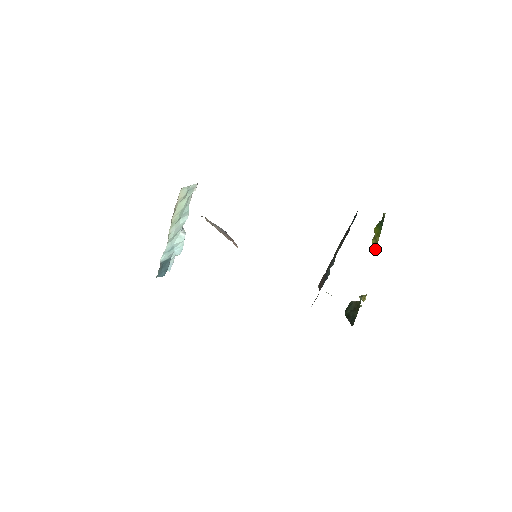
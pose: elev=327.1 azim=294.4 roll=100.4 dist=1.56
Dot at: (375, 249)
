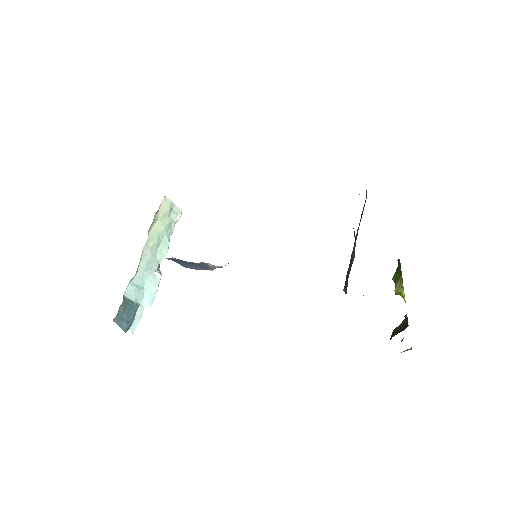
Dot at: (402, 286)
